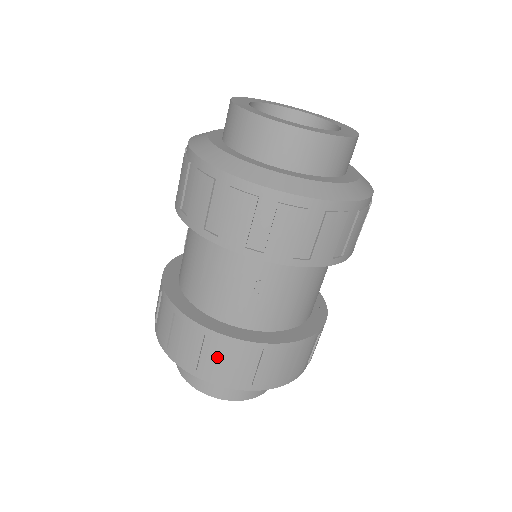
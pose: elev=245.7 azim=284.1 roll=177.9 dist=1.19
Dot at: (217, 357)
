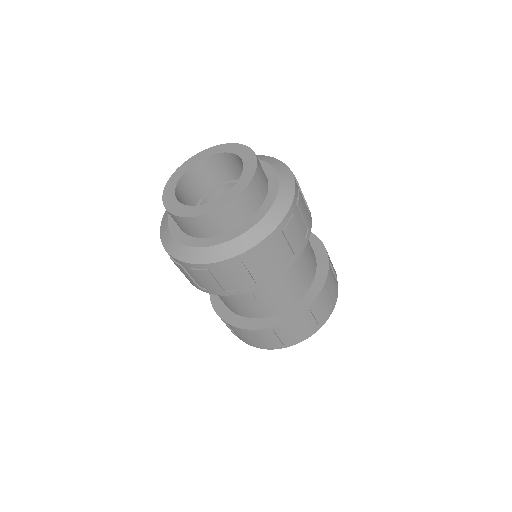
Dot at: (261, 339)
